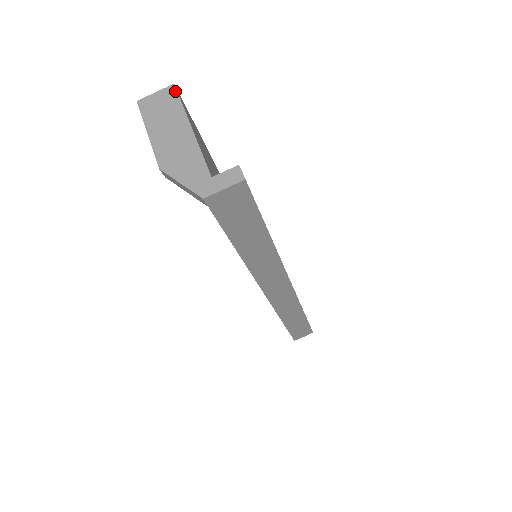
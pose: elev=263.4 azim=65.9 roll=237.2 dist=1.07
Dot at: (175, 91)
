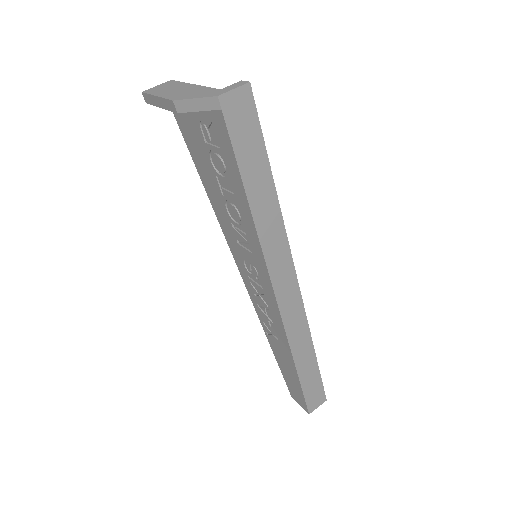
Dot at: (173, 81)
